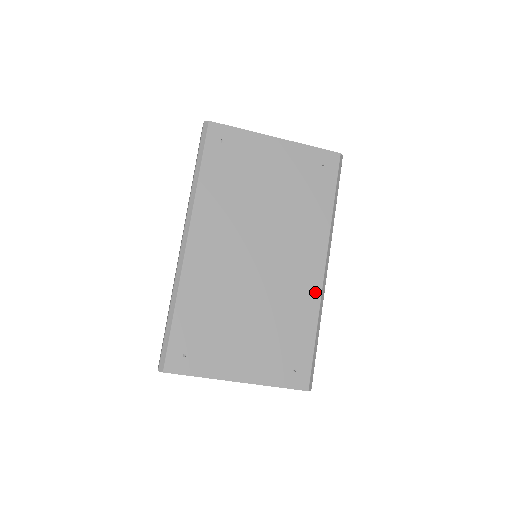
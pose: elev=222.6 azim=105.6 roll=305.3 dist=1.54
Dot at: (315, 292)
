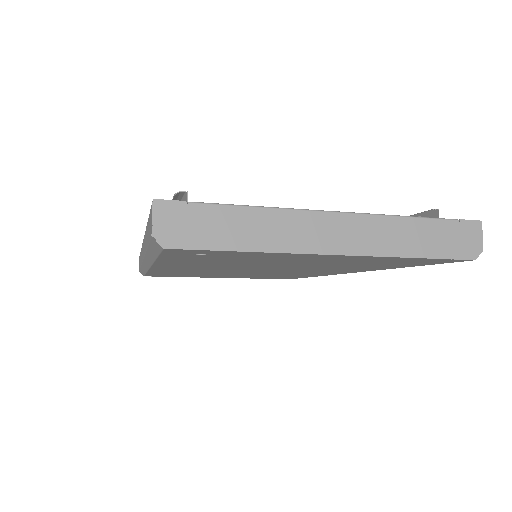
Dot at: occluded
